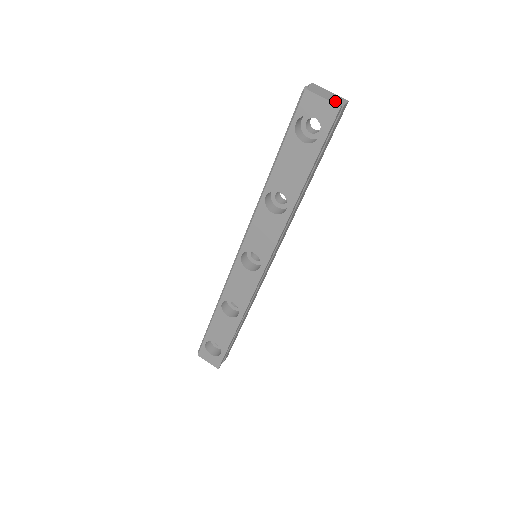
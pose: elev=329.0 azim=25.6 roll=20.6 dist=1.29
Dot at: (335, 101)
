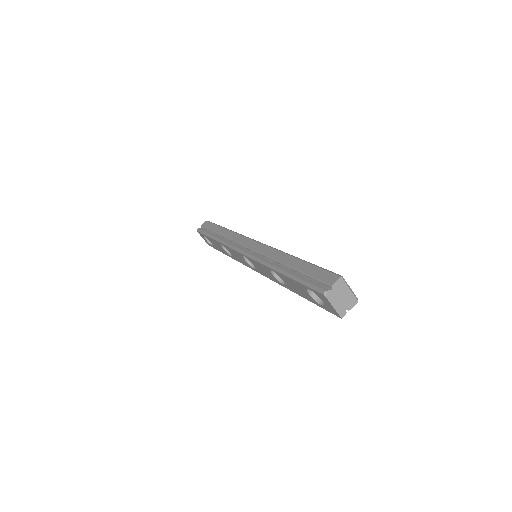
Dot at: (342, 309)
